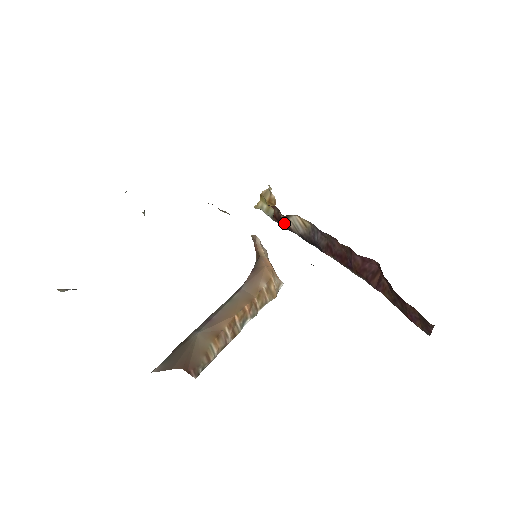
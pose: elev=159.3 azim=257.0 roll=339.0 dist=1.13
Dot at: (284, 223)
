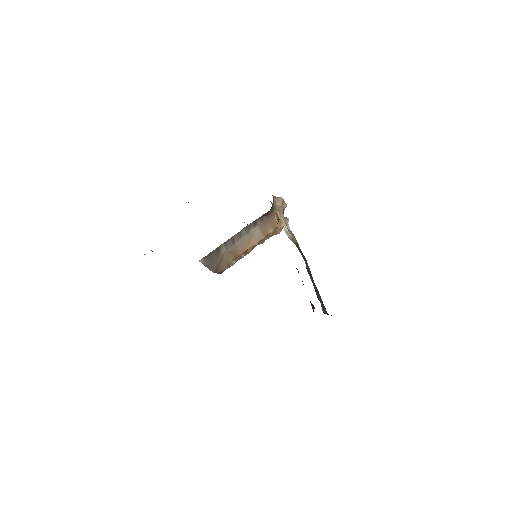
Dot at: occluded
